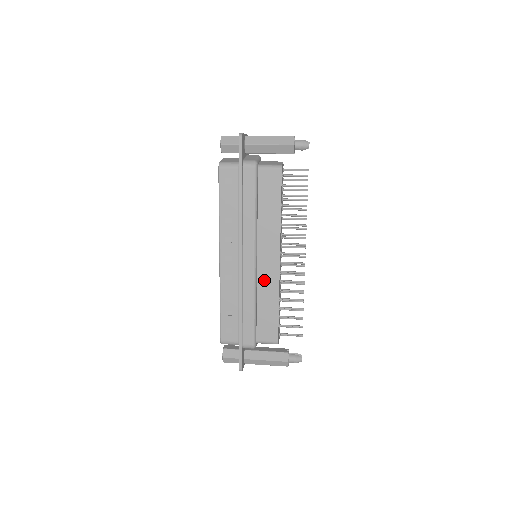
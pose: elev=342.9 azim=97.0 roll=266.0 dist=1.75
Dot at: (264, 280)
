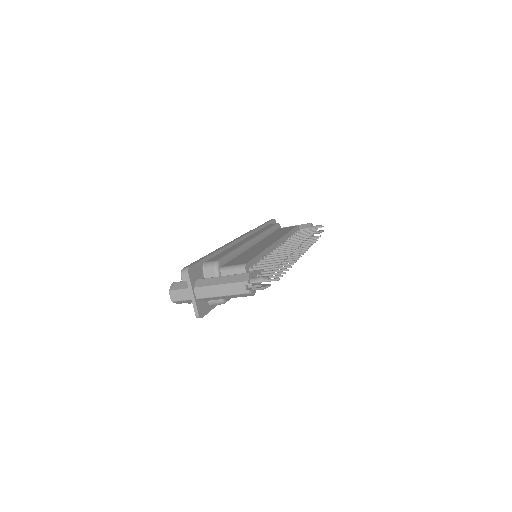
Dot at: (255, 248)
